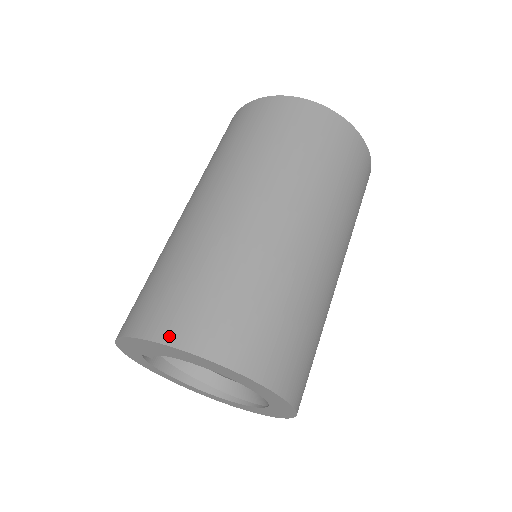
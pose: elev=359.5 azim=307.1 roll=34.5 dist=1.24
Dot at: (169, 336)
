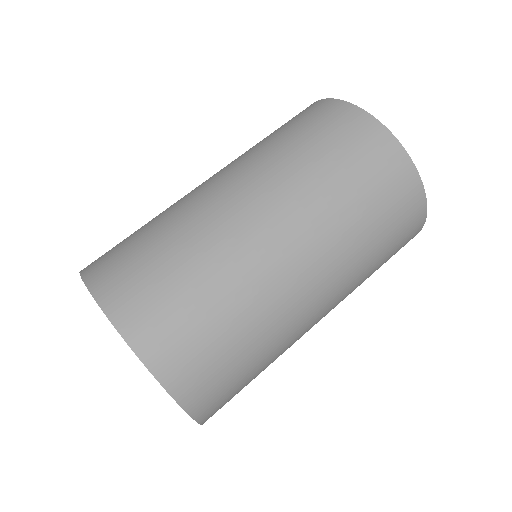
Dot at: (94, 281)
